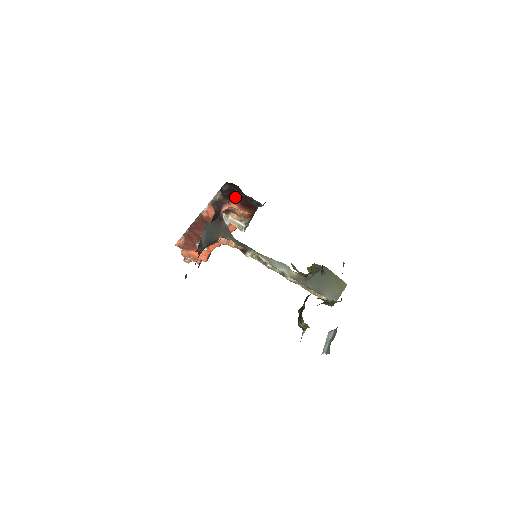
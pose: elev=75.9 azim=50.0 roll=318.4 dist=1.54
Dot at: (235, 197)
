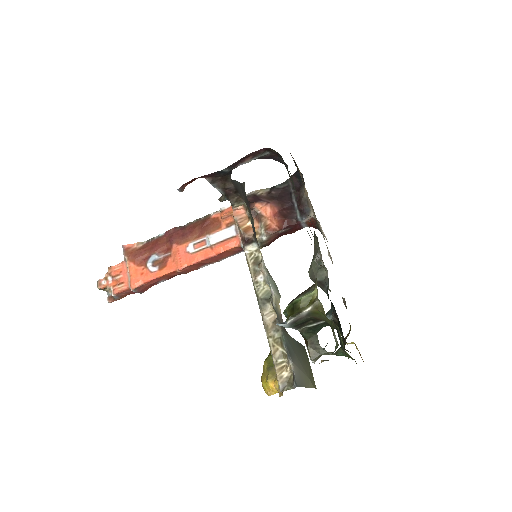
Dot at: (281, 200)
